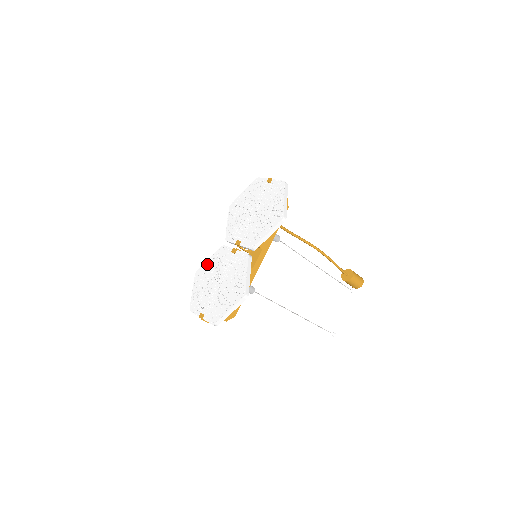
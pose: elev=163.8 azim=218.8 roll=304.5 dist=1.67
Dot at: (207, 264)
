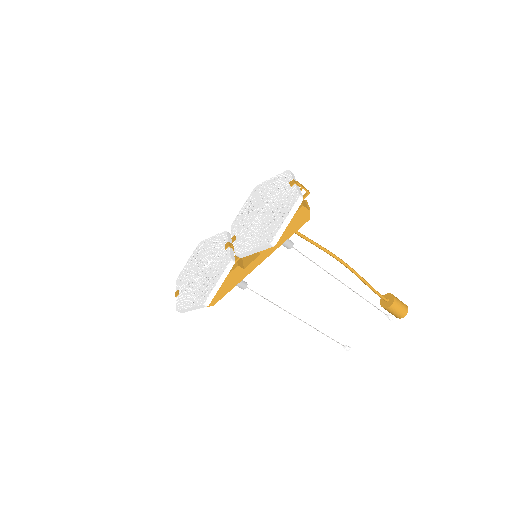
Dot at: (208, 241)
